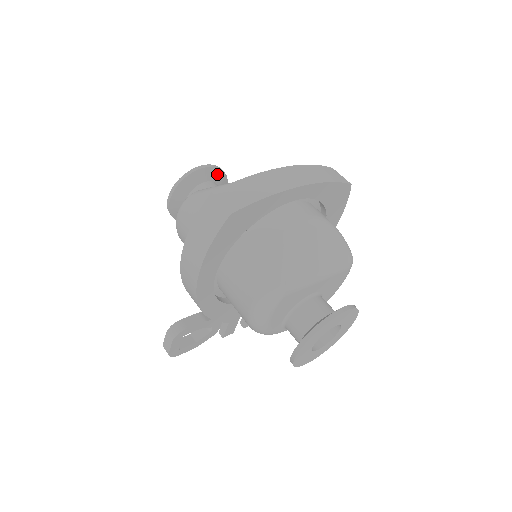
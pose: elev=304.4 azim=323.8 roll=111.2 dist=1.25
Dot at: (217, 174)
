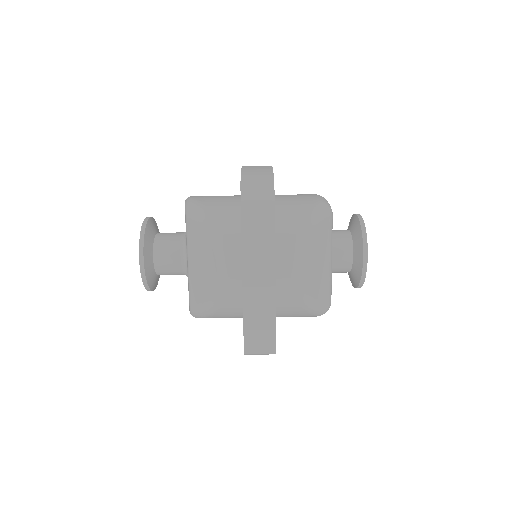
Dot at: (147, 244)
